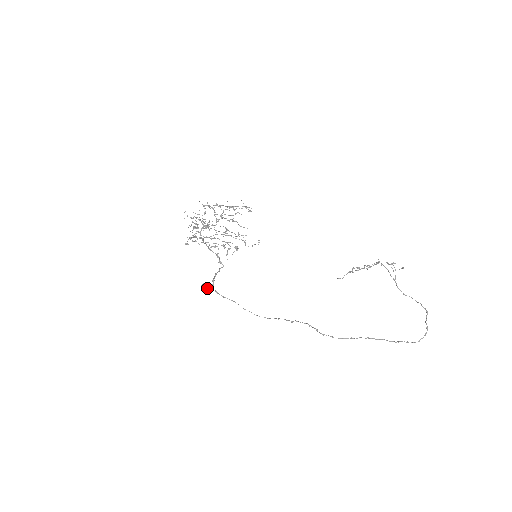
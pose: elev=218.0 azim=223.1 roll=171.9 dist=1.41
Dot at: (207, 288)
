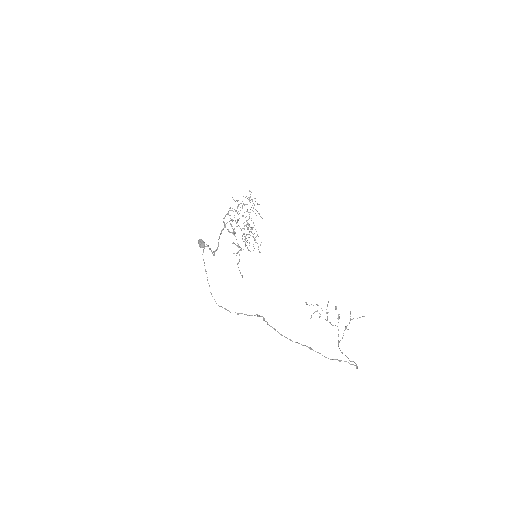
Dot at: (202, 243)
